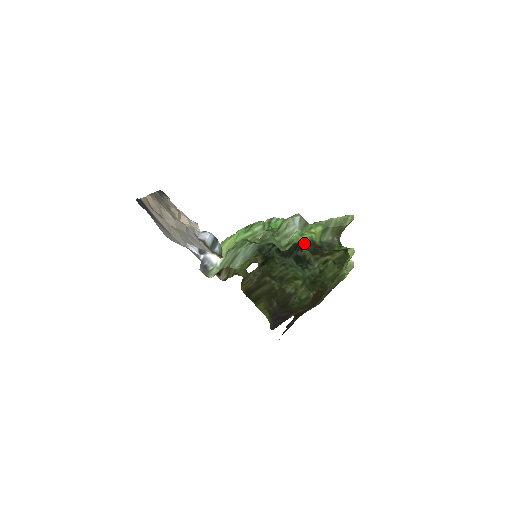
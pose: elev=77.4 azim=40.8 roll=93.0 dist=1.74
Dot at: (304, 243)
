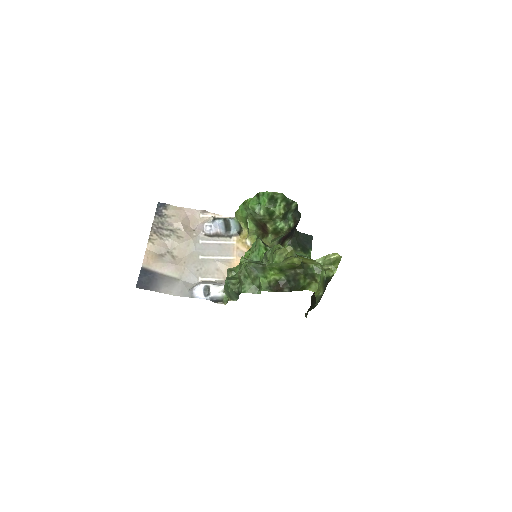
Dot at: (270, 286)
